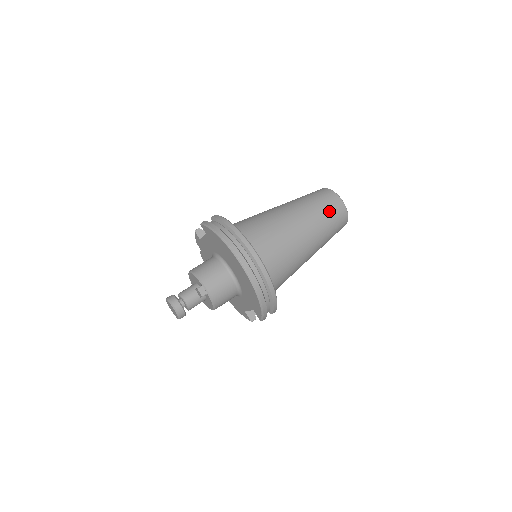
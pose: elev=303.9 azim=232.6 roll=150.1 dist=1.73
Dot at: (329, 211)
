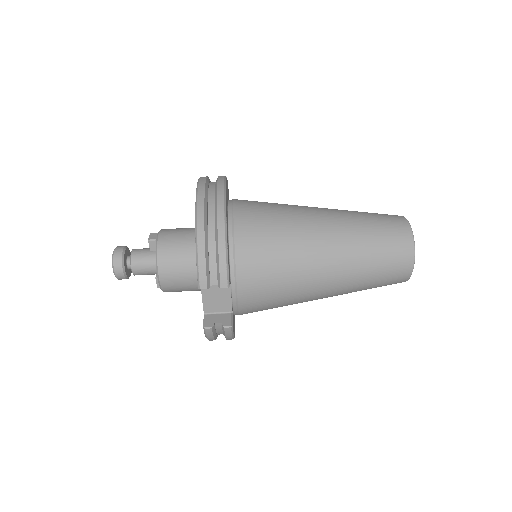
Dot at: (376, 218)
